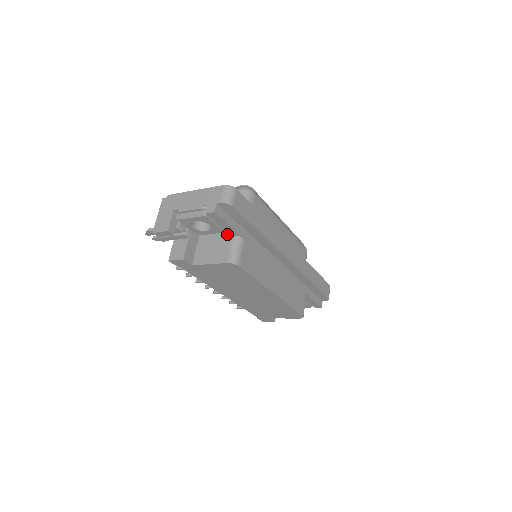
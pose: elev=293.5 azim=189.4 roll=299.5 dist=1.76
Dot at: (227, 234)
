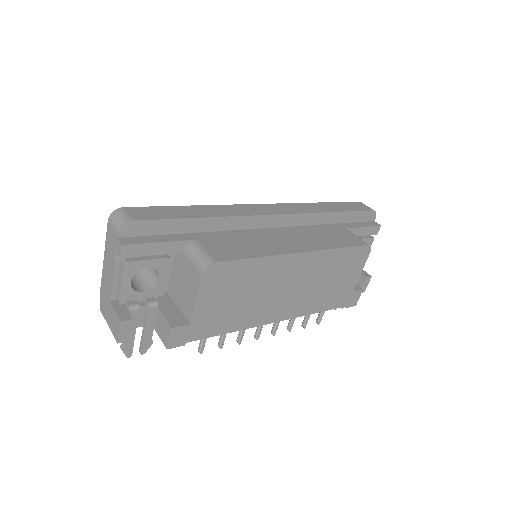
Dot at: (179, 258)
